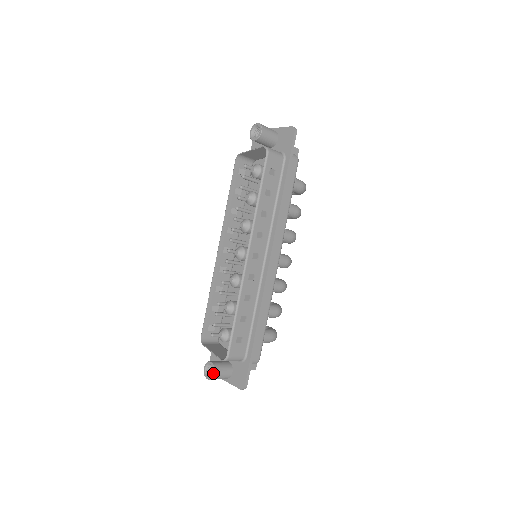
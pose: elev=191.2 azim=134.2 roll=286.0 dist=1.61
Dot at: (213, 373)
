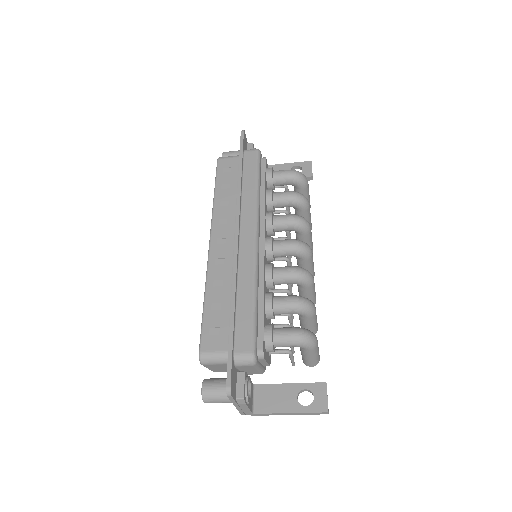
Dot at: (201, 388)
